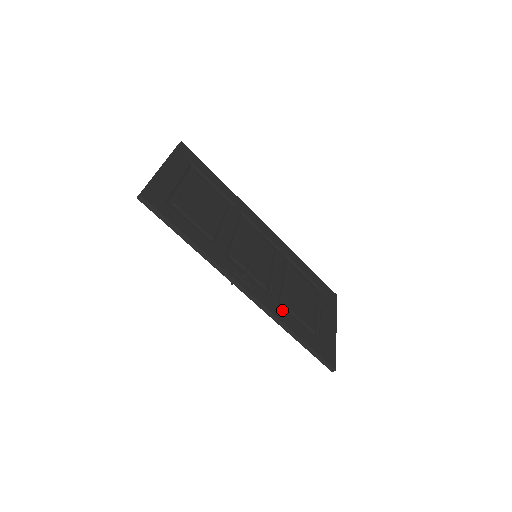
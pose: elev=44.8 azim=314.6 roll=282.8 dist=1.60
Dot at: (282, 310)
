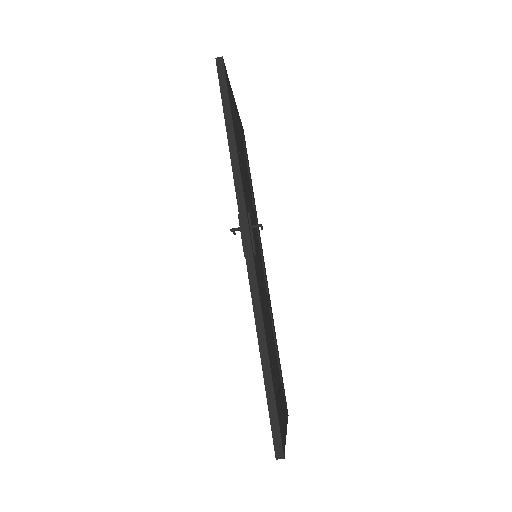
Dot at: occluded
